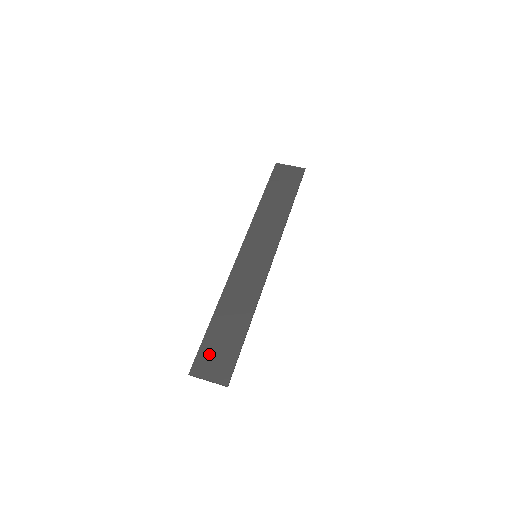
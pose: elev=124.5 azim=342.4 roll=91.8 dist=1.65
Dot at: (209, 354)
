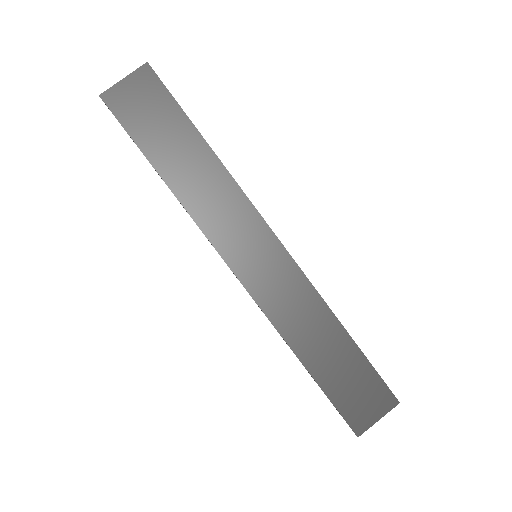
Dot at: (350, 401)
